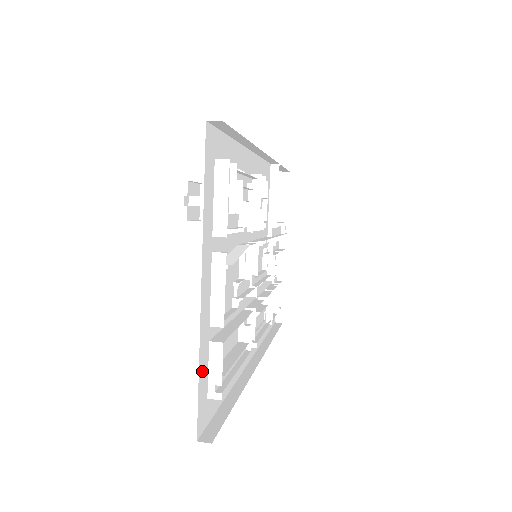
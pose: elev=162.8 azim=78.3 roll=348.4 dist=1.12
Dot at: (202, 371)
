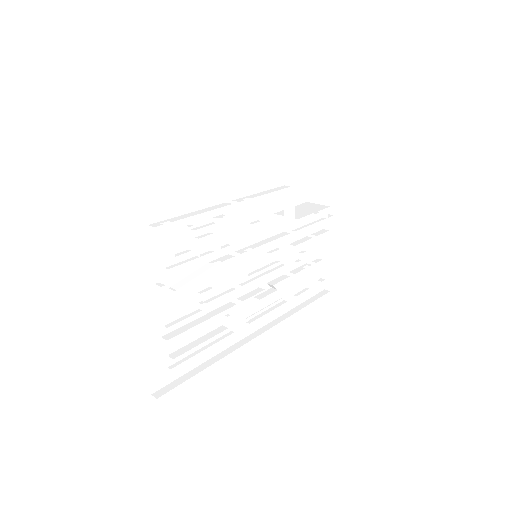
Dot at: (152, 356)
